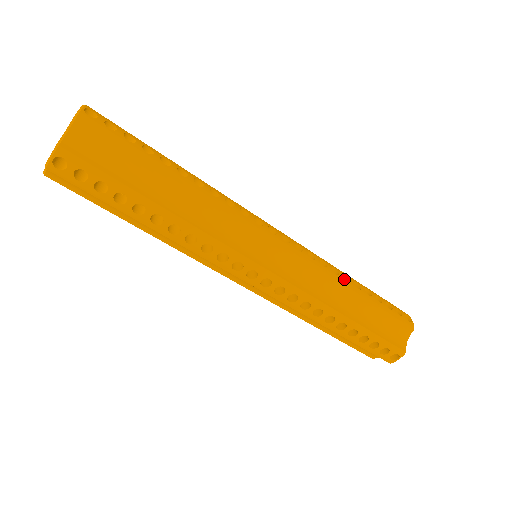
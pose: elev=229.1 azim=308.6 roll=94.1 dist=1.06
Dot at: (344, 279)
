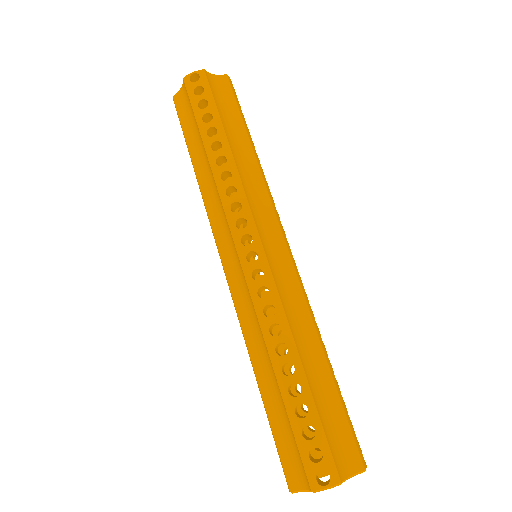
Dot at: (320, 334)
